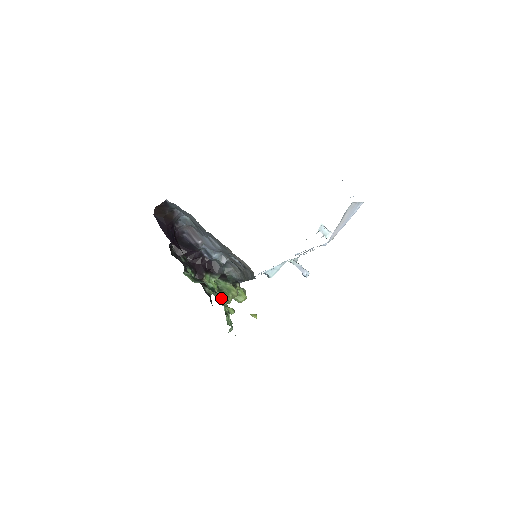
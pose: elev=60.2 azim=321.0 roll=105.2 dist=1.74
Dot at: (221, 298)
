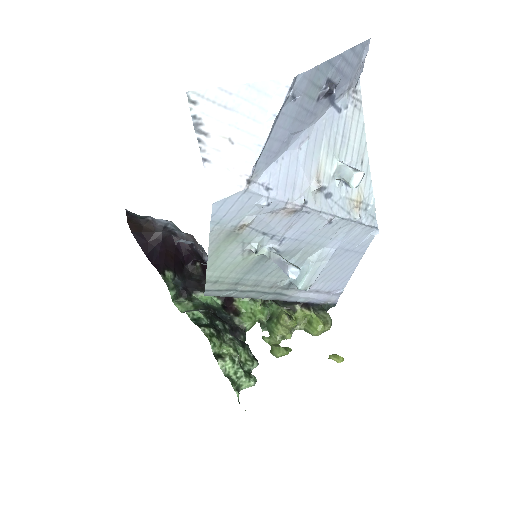
Dot at: (270, 331)
